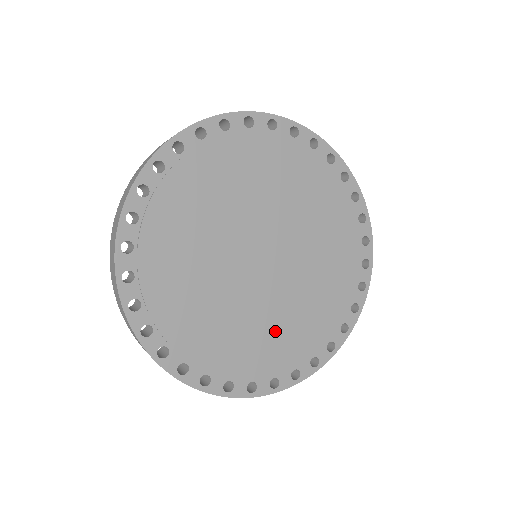
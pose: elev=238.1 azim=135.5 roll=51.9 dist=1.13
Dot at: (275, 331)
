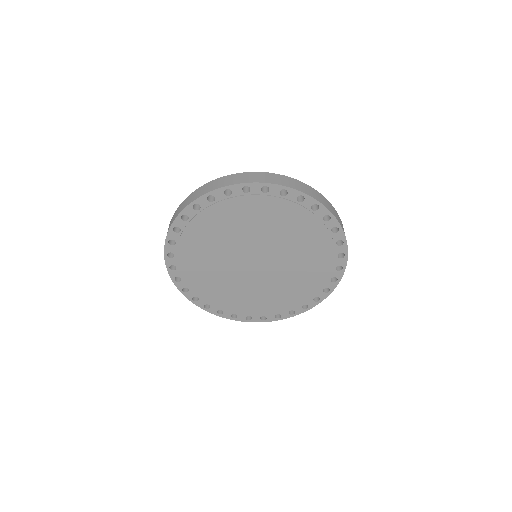
Dot at: (281, 292)
